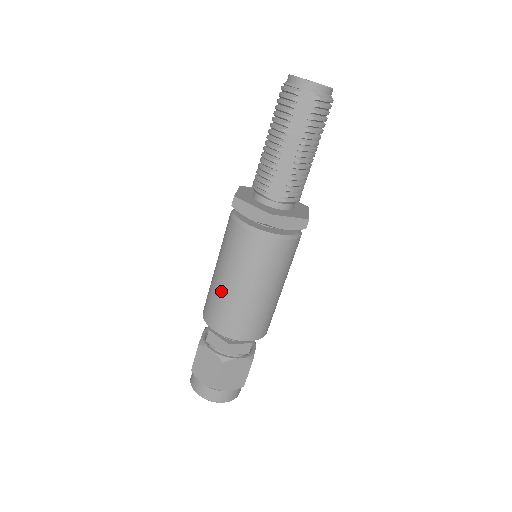
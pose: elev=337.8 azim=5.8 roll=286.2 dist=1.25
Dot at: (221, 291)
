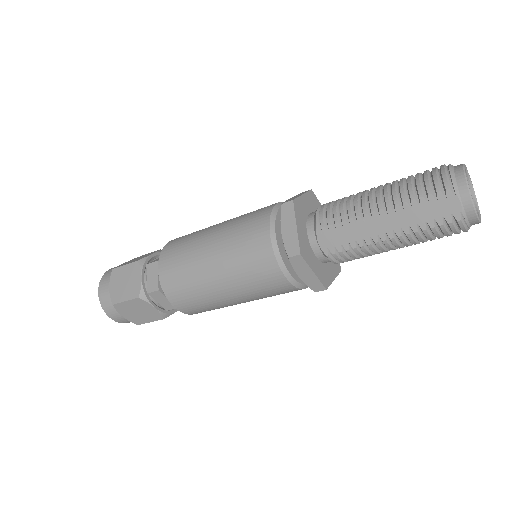
Dot at: (196, 252)
